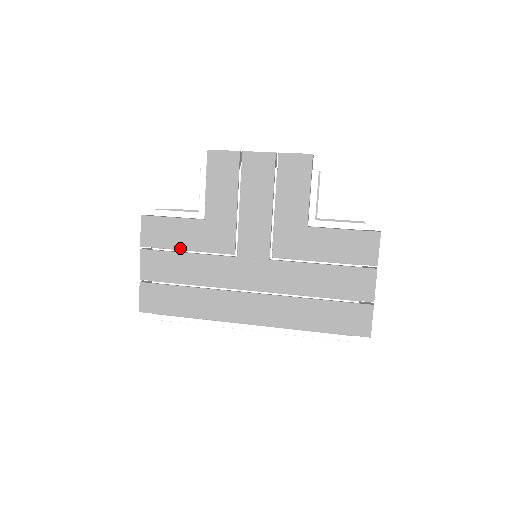
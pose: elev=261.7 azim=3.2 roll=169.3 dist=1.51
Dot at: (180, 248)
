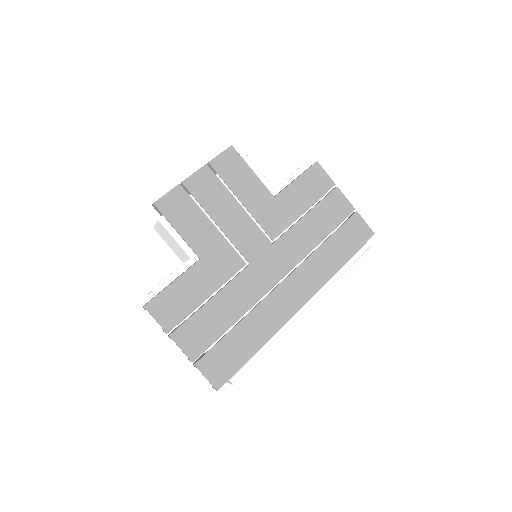
Dot at: (201, 301)
